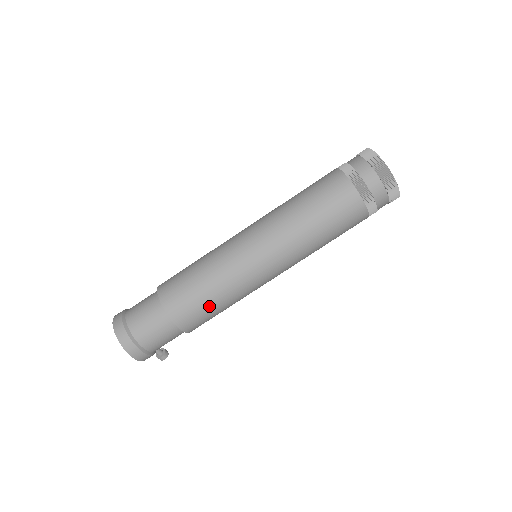
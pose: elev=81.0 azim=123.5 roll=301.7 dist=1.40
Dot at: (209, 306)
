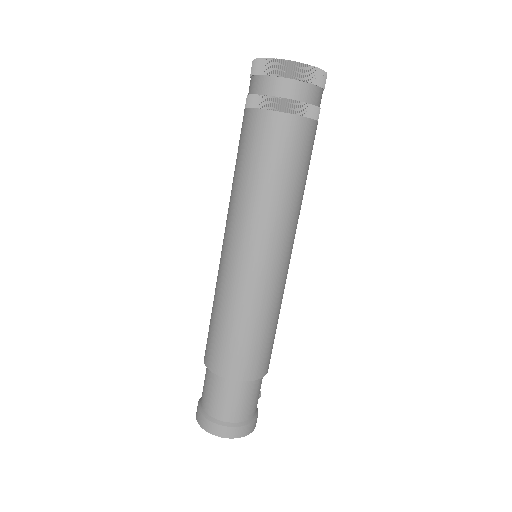
Dot at: (269, 338)
